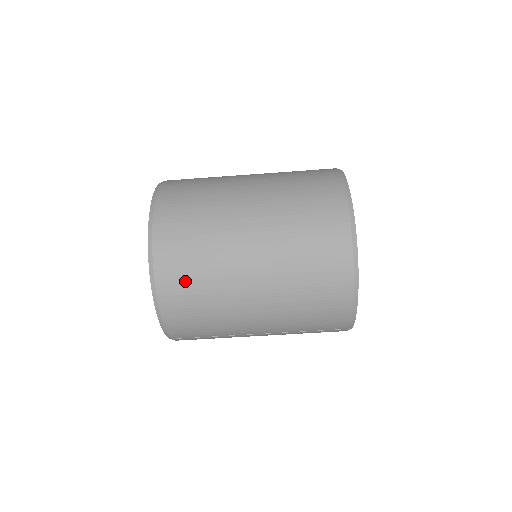
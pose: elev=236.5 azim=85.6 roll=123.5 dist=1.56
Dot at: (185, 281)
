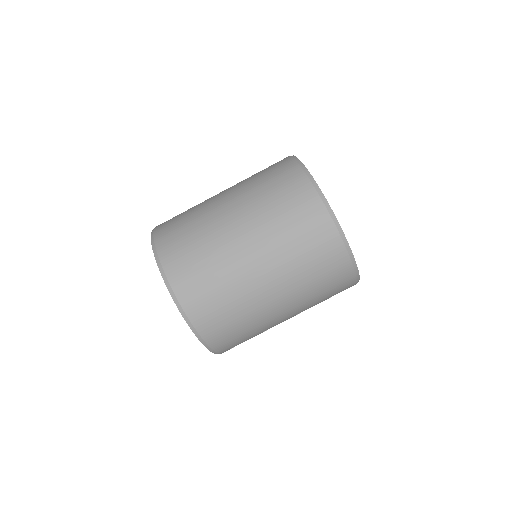
Dot at: (217, 314)
